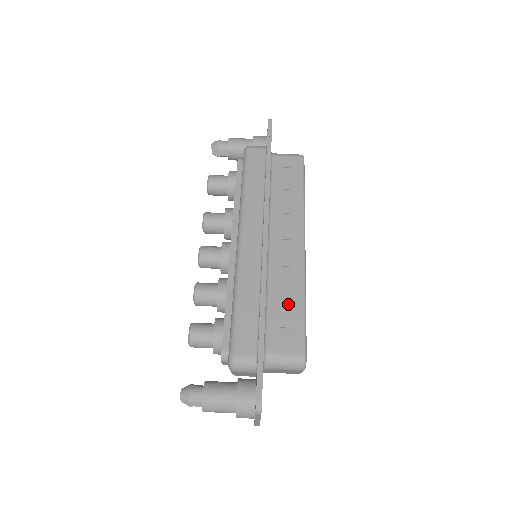
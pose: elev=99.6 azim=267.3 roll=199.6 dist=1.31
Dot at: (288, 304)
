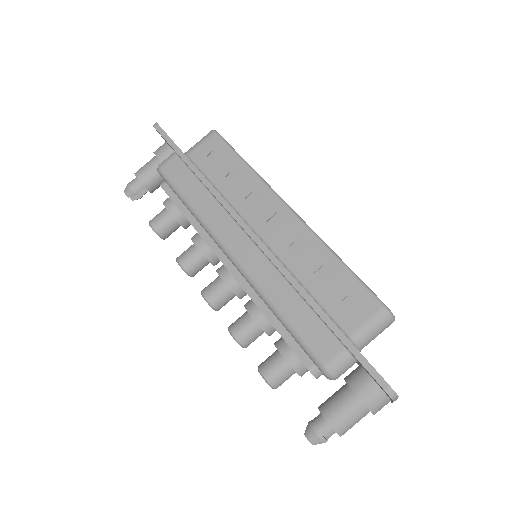
Dot at: (327, 275)
